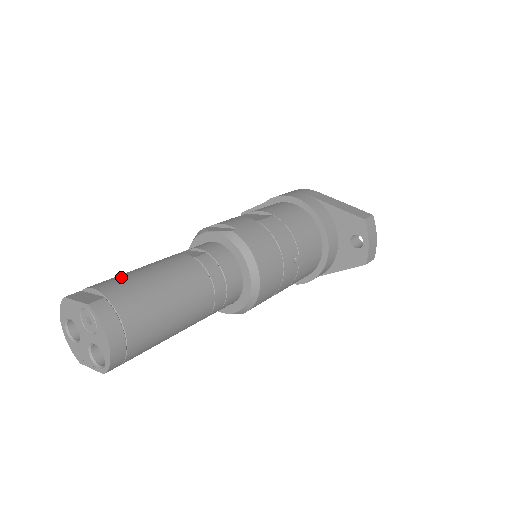
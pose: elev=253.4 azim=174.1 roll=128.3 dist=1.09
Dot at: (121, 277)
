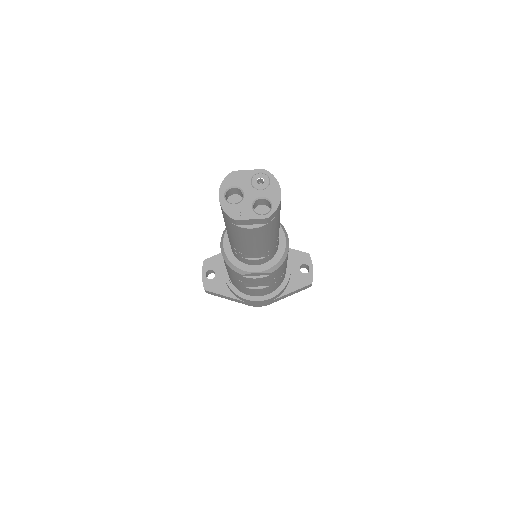
Dot at: occluded
